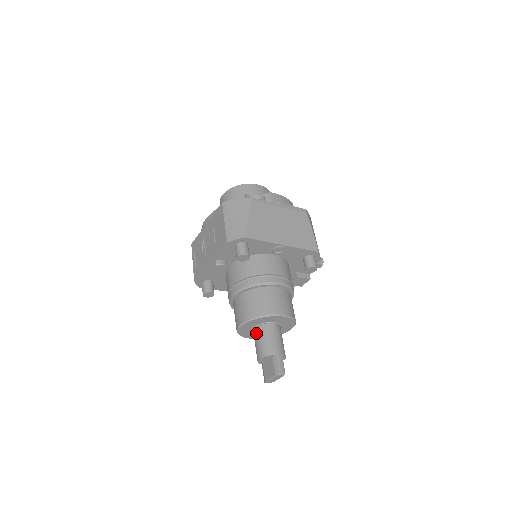
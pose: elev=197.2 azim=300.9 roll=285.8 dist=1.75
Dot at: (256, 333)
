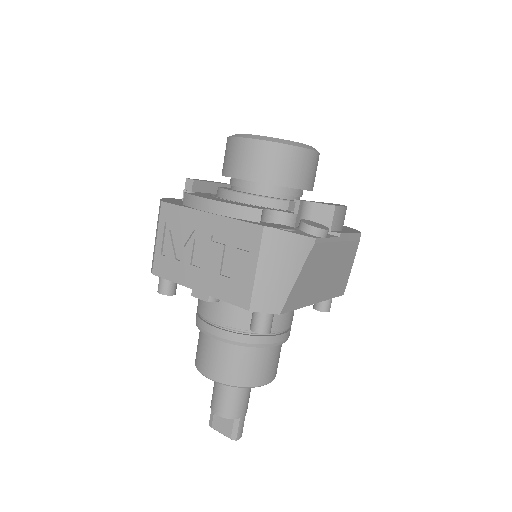
Dot at: occluded
